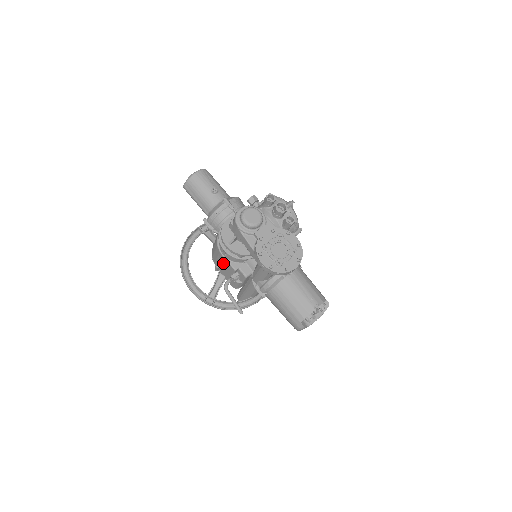
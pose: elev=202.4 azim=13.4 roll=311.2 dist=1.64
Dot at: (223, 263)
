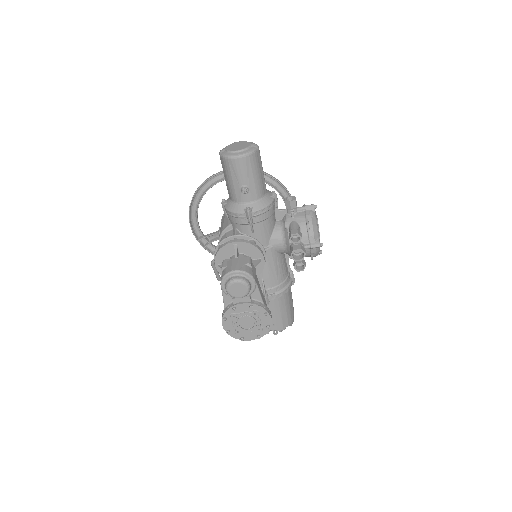
Dot at: occluded
